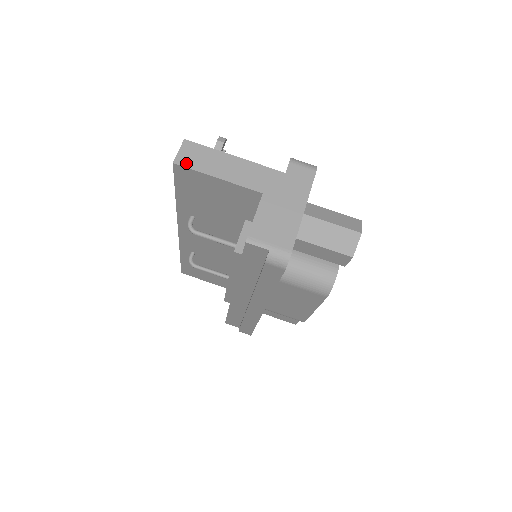
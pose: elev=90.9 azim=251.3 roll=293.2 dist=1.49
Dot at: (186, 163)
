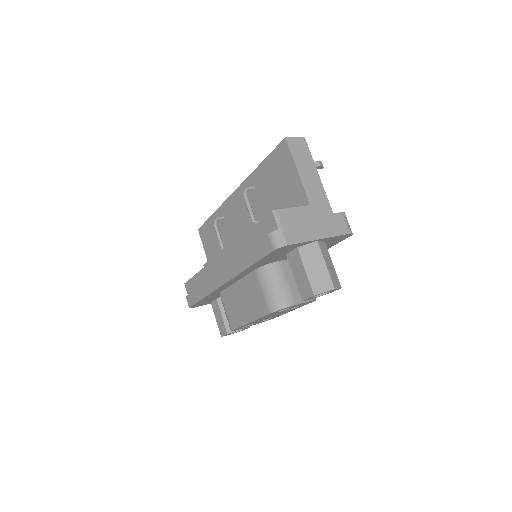
Dot at: (291, 146)
